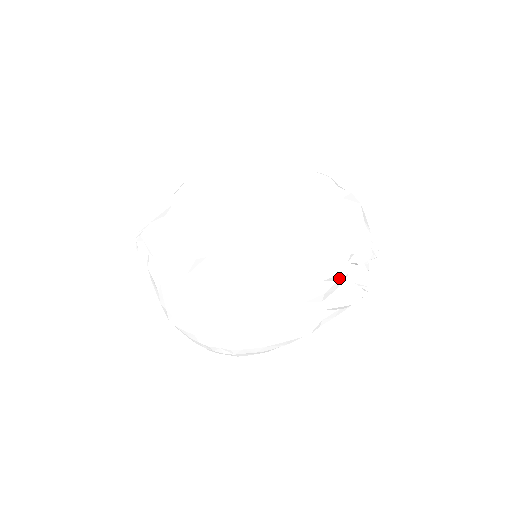
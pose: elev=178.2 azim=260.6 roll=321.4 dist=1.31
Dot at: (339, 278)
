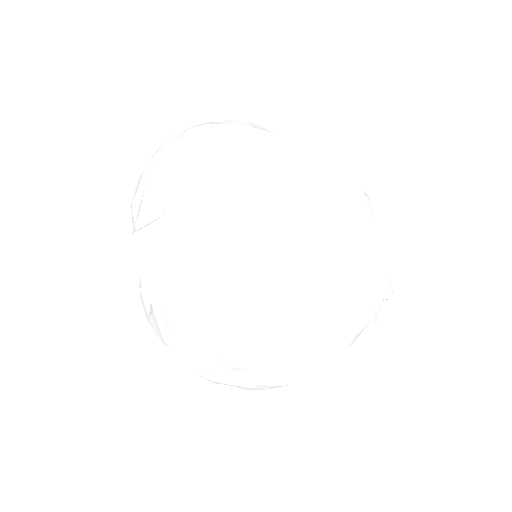
Dot at: occluded
